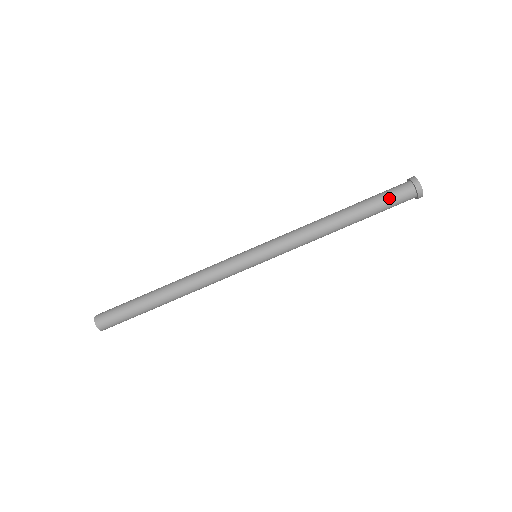
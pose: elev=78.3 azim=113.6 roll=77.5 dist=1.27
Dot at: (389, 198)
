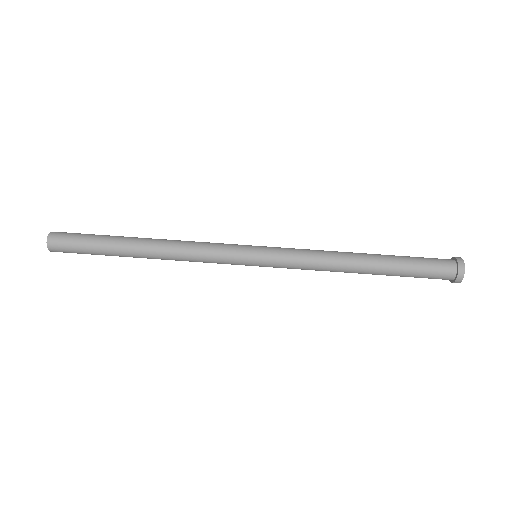
Dot at: (425, 264)
